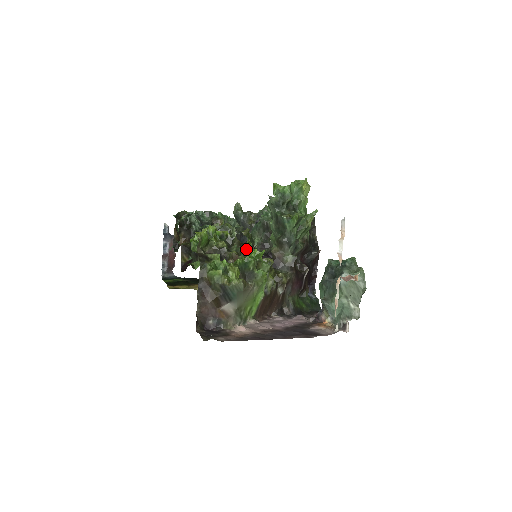
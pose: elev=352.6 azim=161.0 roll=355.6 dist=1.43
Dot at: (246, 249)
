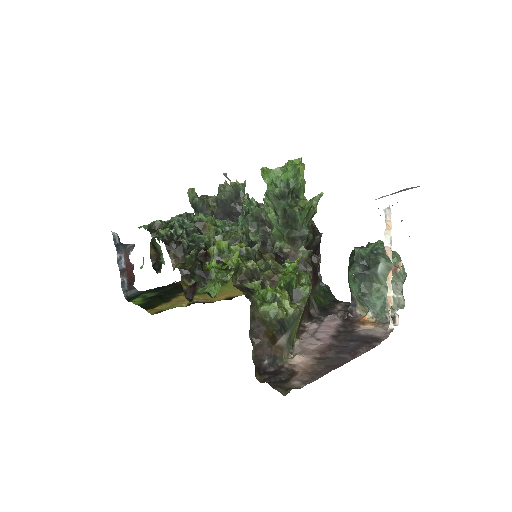
Dot at: (268, 259)
